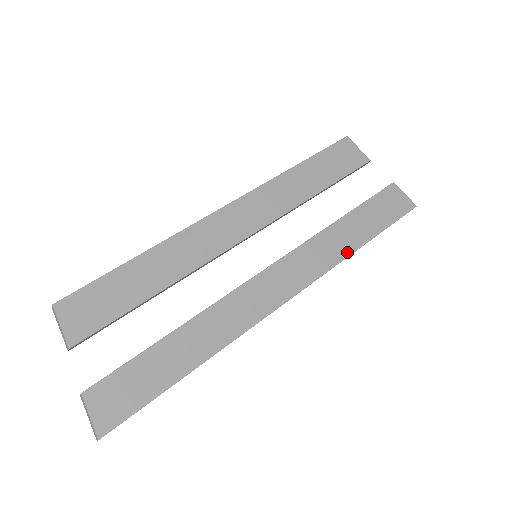
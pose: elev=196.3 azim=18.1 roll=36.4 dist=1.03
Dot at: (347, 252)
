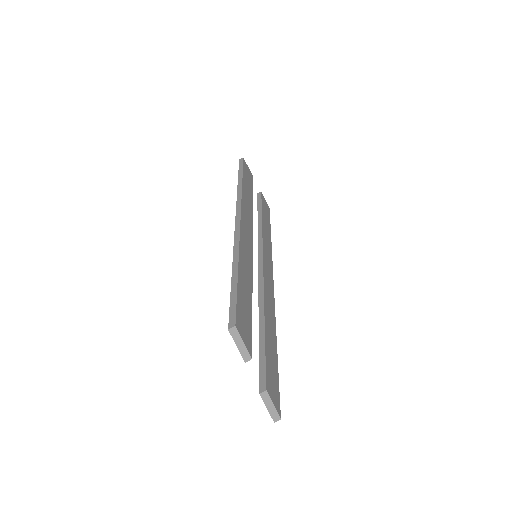
Dot at: (271, 245)
